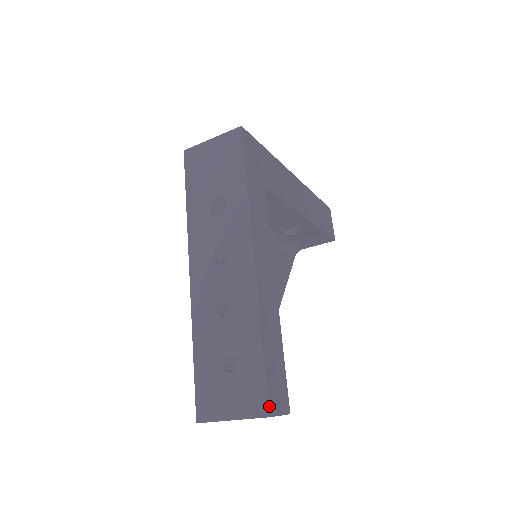
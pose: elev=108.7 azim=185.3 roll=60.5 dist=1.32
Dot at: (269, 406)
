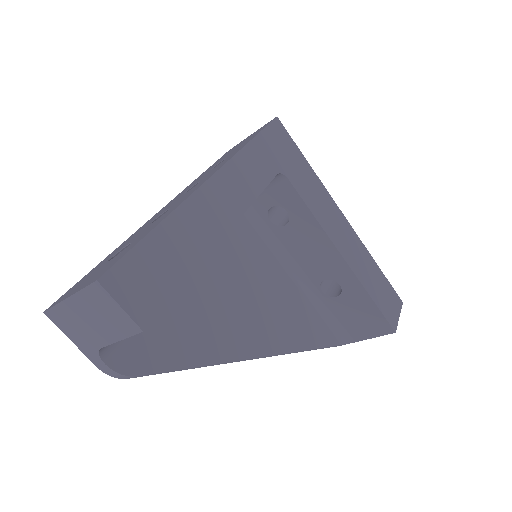
Dot at: (108, 273)
